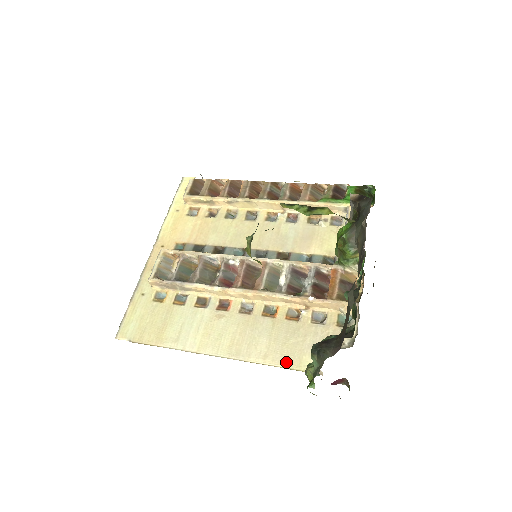
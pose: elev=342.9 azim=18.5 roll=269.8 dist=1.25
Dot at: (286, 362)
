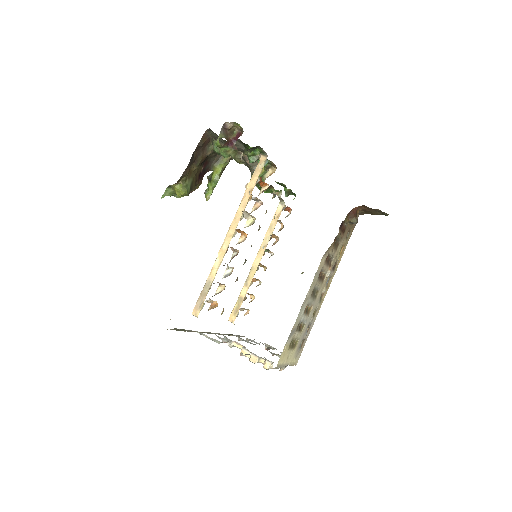
Dot at: occluded
